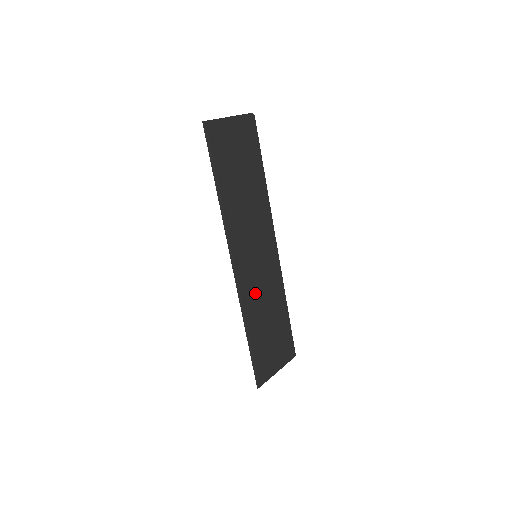
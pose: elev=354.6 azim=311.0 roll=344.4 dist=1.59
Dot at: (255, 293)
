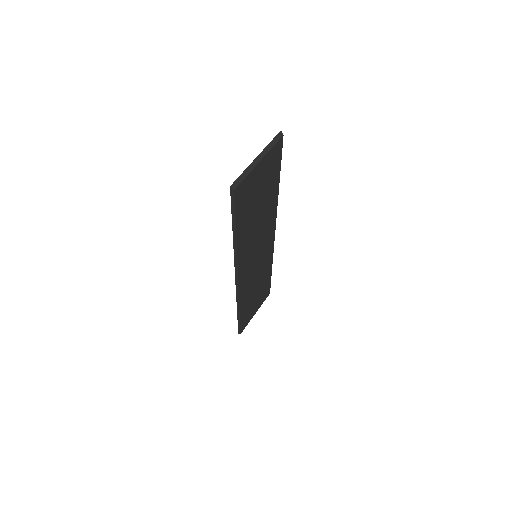
Dot at: (250, 283)
